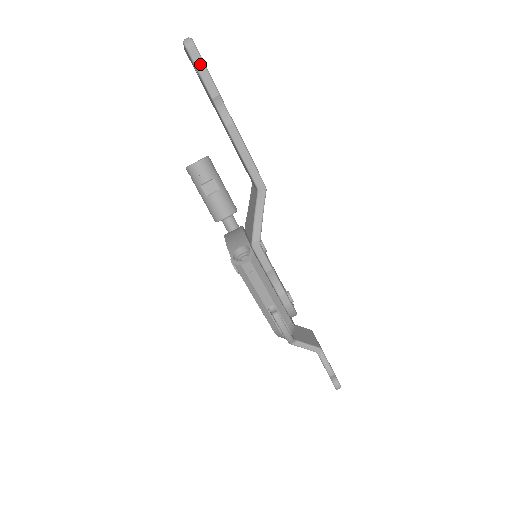
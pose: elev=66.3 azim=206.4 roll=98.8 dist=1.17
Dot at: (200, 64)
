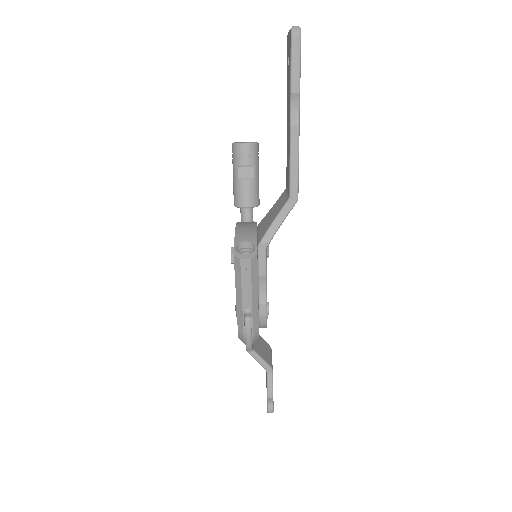
Dot at: (296, 56)
